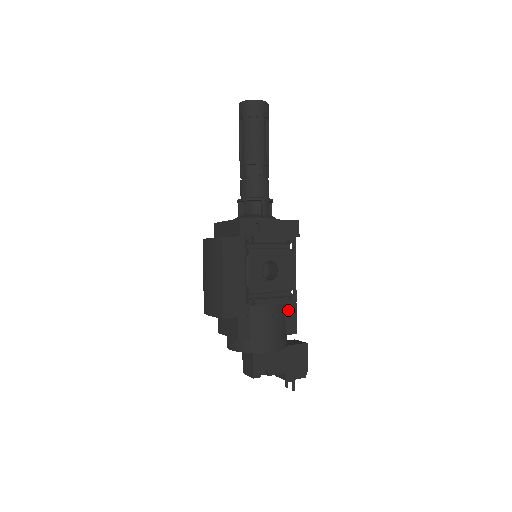
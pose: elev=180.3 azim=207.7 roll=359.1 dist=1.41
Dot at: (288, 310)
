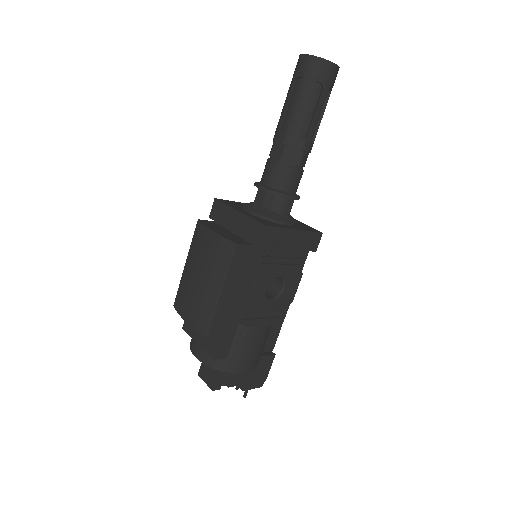
Dot at: (274, 327)
